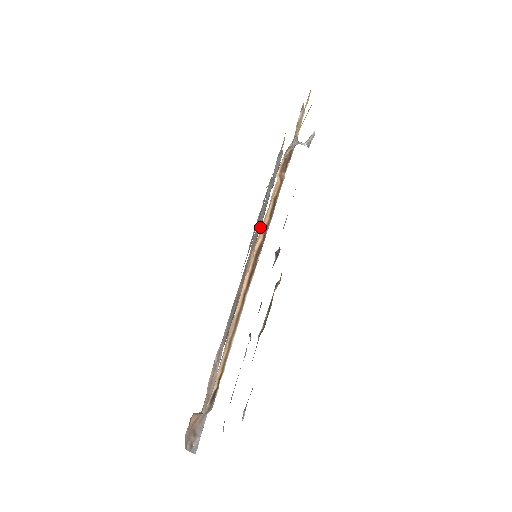
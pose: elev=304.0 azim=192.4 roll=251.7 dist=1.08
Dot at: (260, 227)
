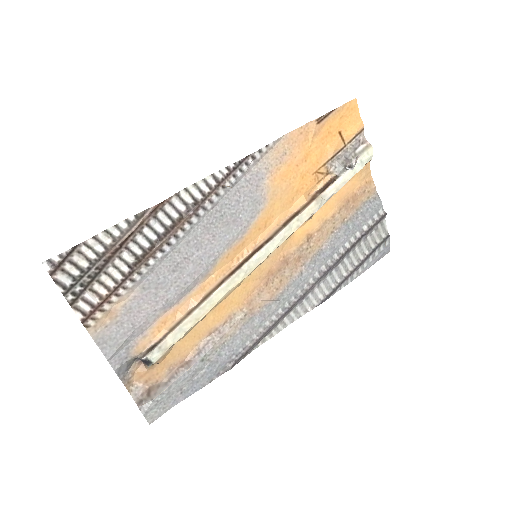
Dot at: (332, 266)
